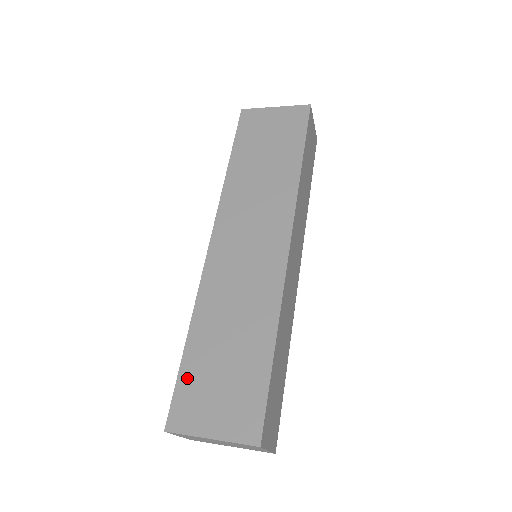
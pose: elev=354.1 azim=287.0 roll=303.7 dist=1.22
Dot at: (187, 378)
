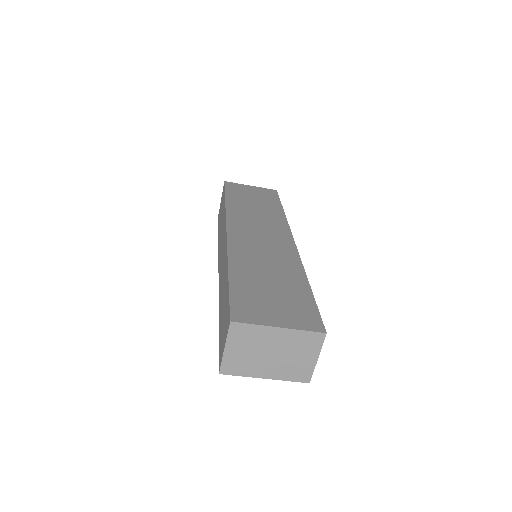
Dot at: (239, 293)
